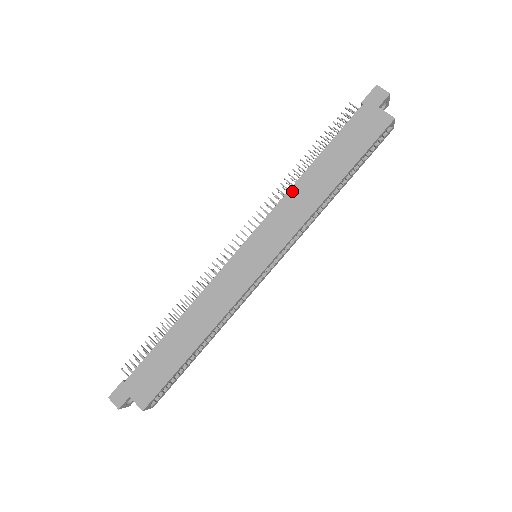
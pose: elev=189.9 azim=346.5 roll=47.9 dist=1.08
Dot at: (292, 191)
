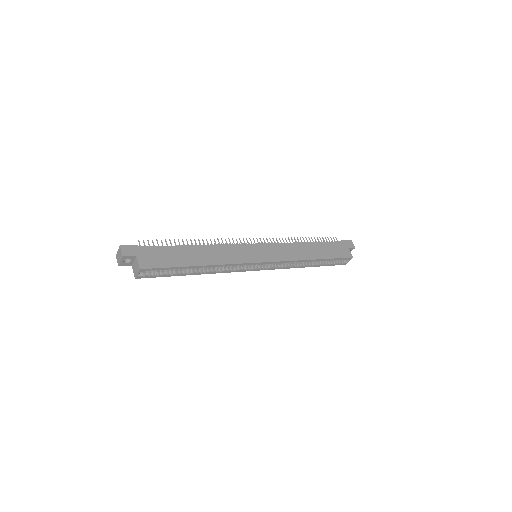
Dot at: (294, 244)
